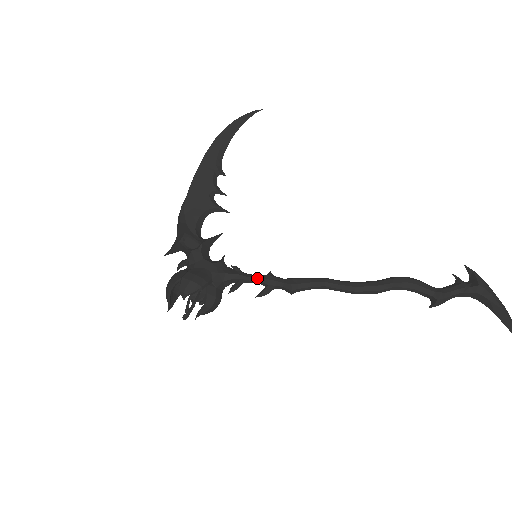
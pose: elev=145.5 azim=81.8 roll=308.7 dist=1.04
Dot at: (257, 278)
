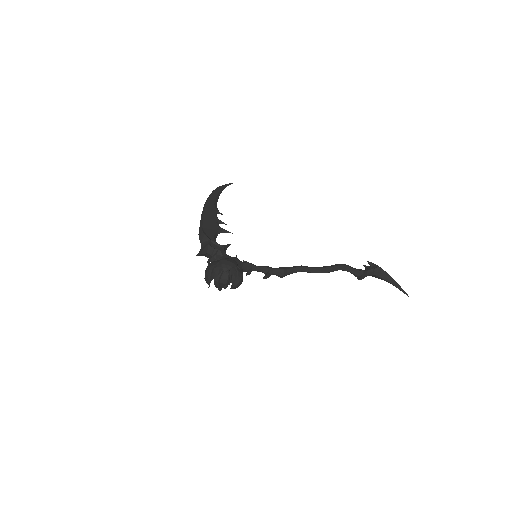
Dot at: (261, 267)
